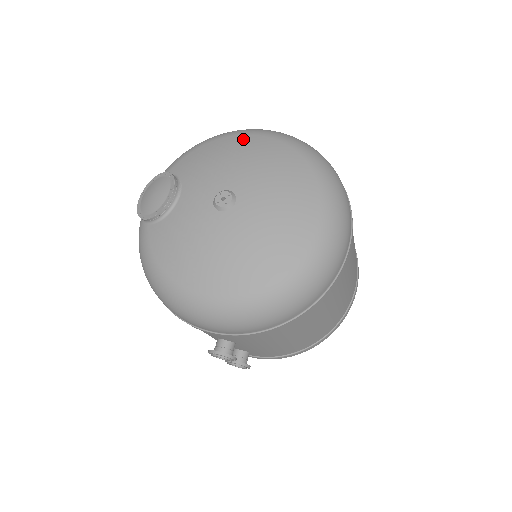
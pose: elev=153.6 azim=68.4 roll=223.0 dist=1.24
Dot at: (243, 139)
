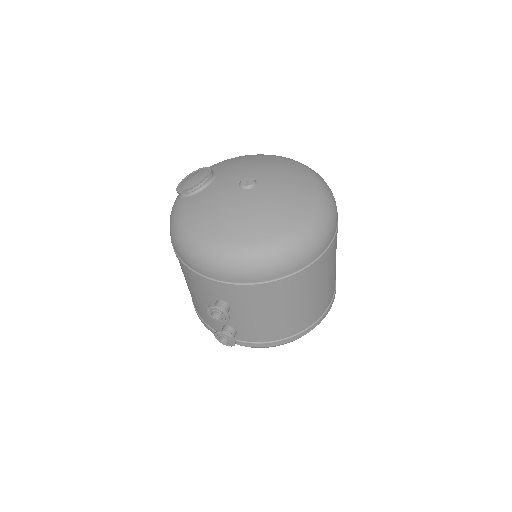
Dot at: (266, 156)
